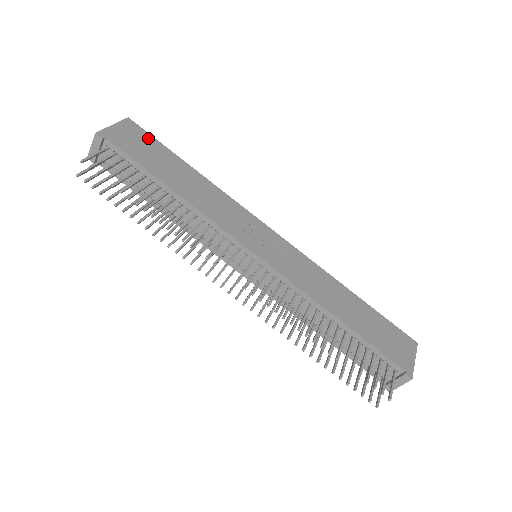
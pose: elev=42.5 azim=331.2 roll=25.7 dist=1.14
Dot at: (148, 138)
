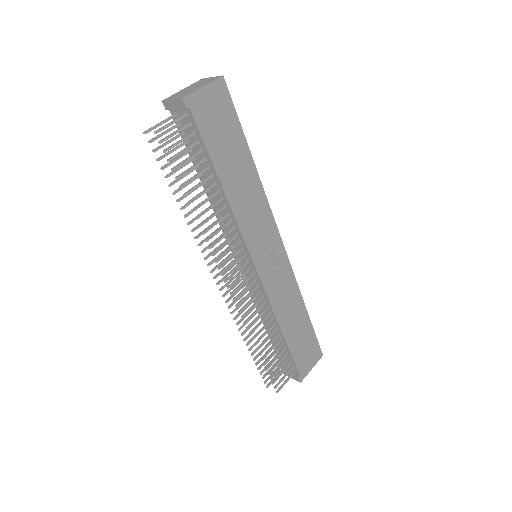
Dot at: (230, 111)
